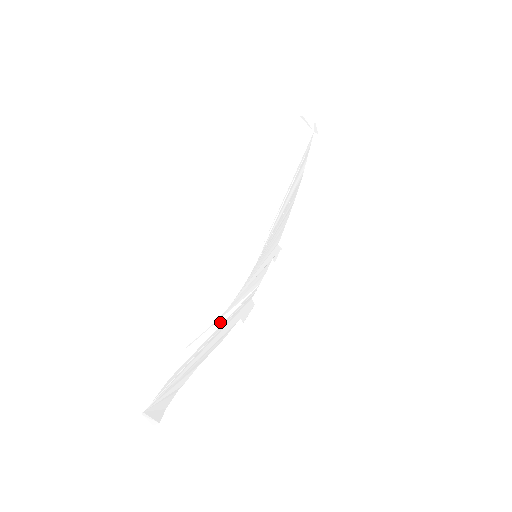
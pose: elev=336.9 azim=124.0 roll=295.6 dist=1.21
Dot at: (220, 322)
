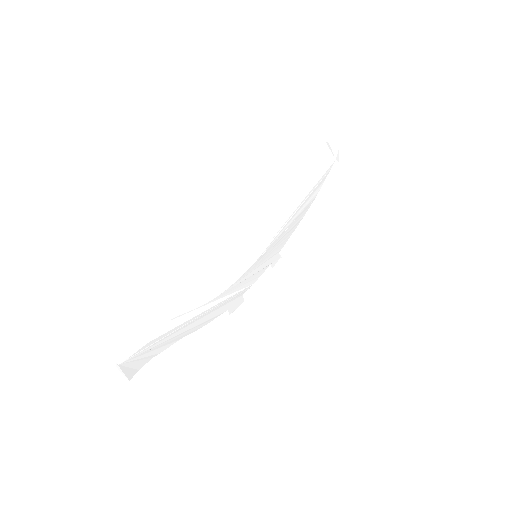
Dot at: (208, 306)
